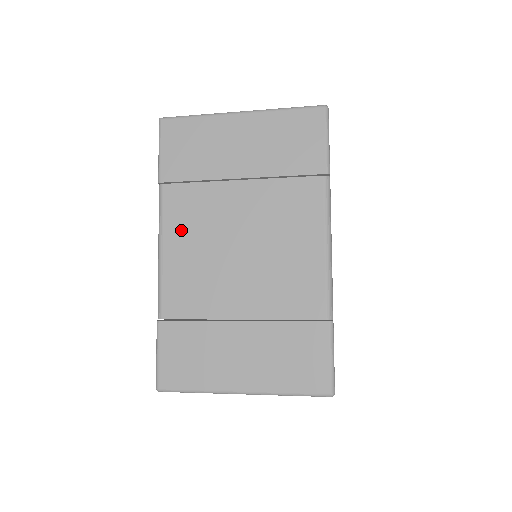
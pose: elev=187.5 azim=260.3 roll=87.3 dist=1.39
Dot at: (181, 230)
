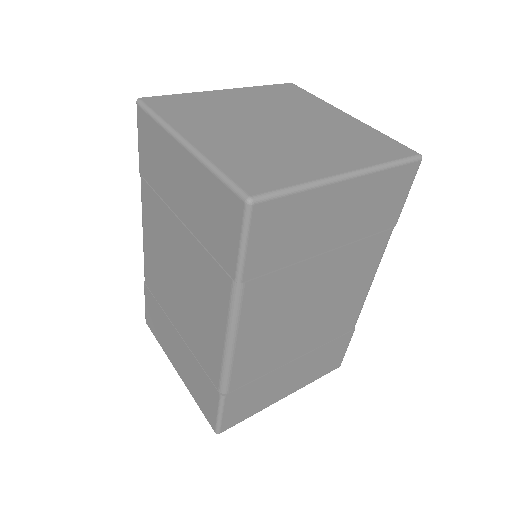
Dot at: (151, 229)
